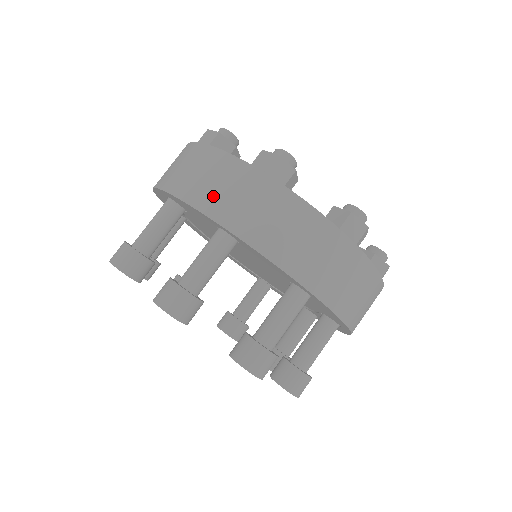
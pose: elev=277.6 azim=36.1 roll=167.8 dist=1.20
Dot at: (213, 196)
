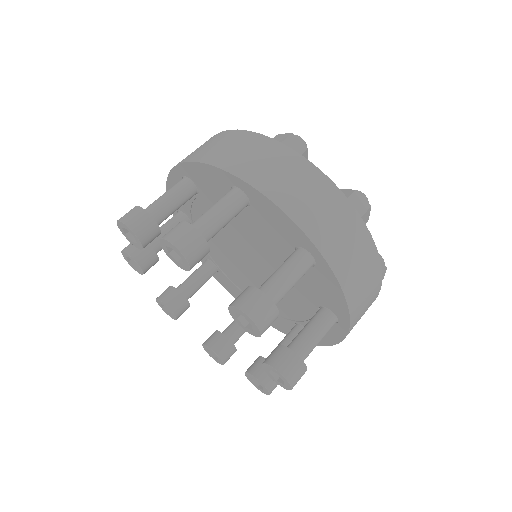
Dot at: (231, 157)
